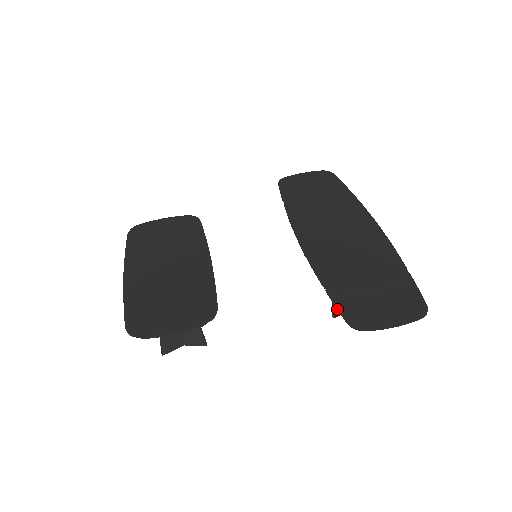
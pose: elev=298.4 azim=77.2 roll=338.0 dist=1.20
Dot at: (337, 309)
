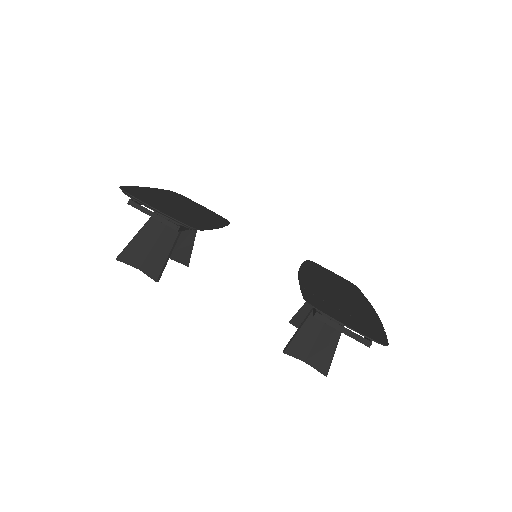
Dot at: (302, 292)
